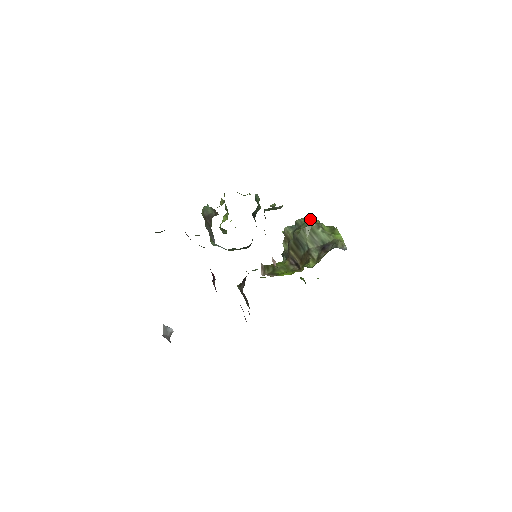
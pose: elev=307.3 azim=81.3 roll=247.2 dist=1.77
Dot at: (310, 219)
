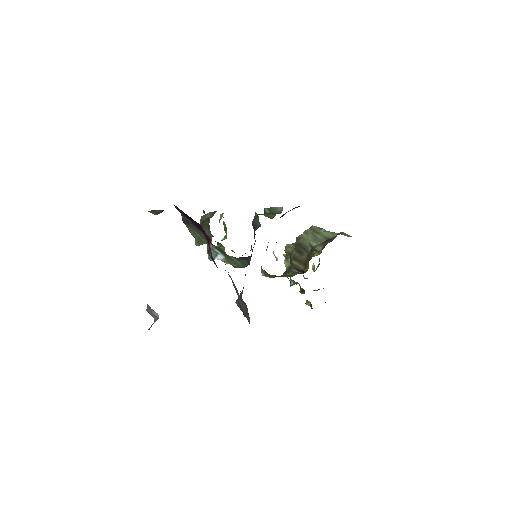
Dot at: occluded
